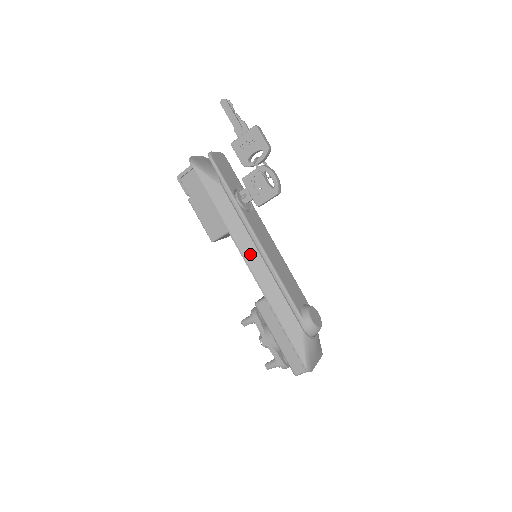
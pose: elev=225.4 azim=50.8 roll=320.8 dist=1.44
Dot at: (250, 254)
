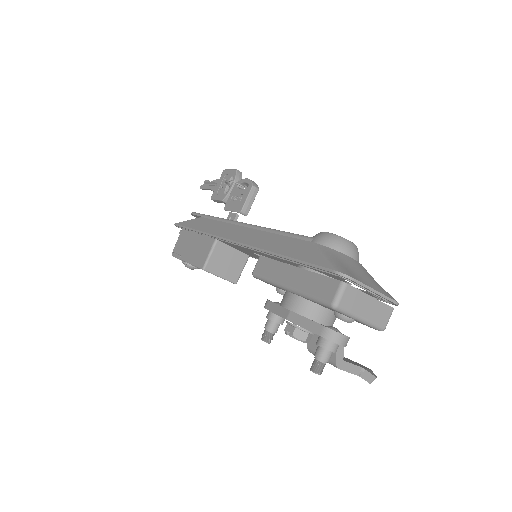
Dot at: (232, 233)
